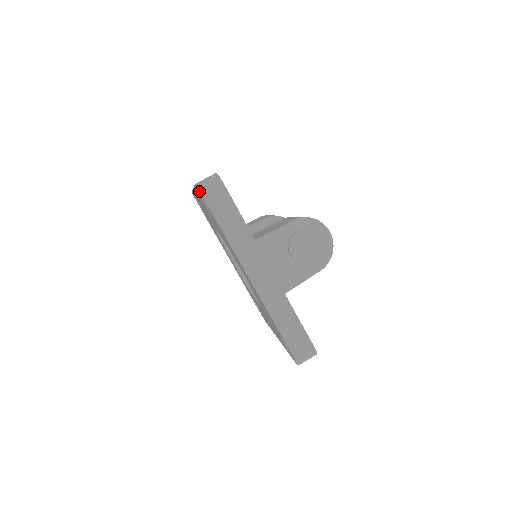
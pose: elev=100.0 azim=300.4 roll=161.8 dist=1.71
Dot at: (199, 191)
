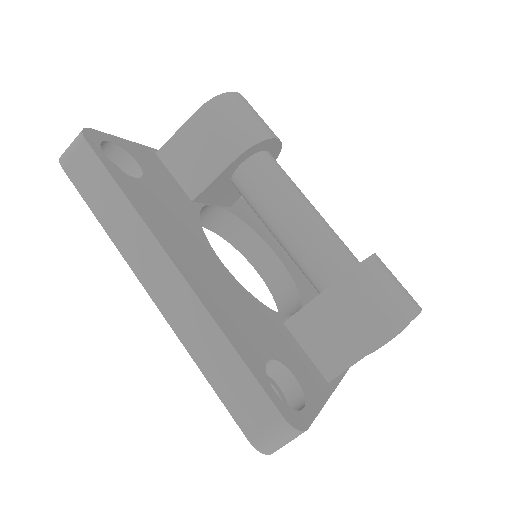
Dot at: (268, 454)
